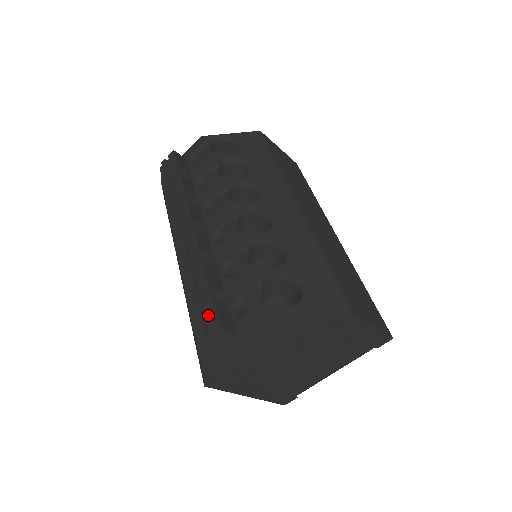
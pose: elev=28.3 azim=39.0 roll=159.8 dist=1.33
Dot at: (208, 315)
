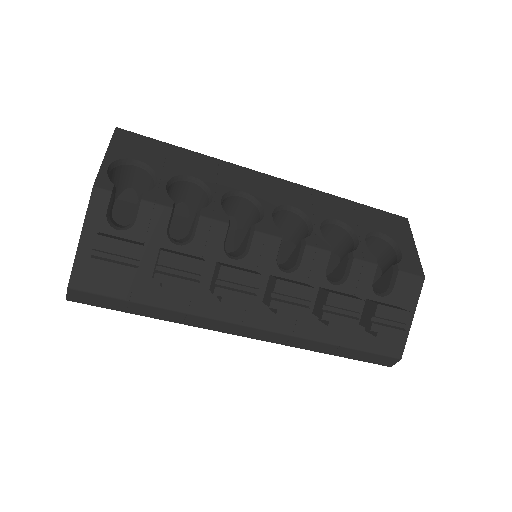
Dot at: (390, 318)
